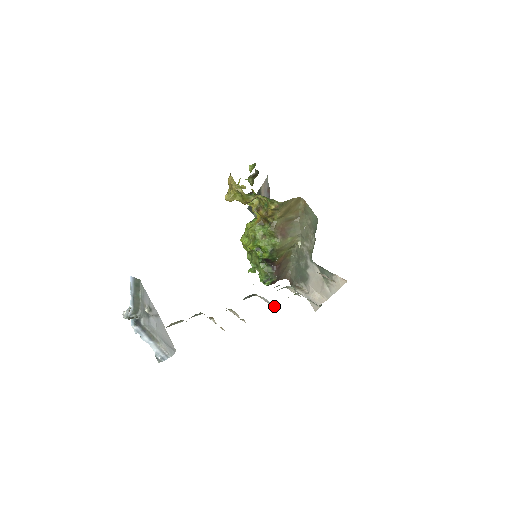
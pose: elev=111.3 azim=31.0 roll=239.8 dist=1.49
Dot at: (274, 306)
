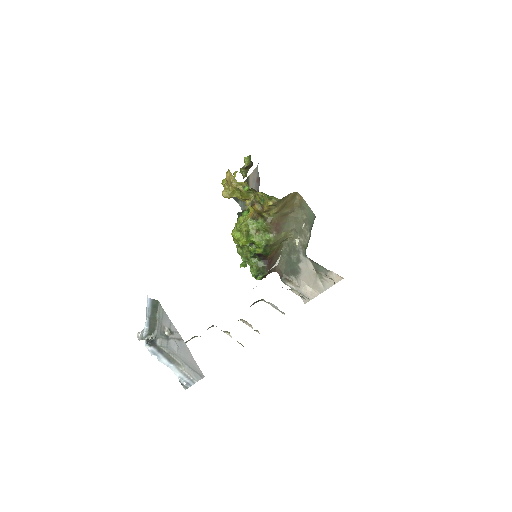
Dot at: (283, 312)
